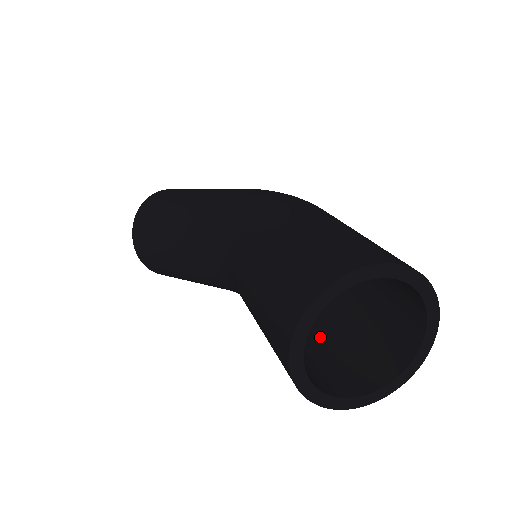
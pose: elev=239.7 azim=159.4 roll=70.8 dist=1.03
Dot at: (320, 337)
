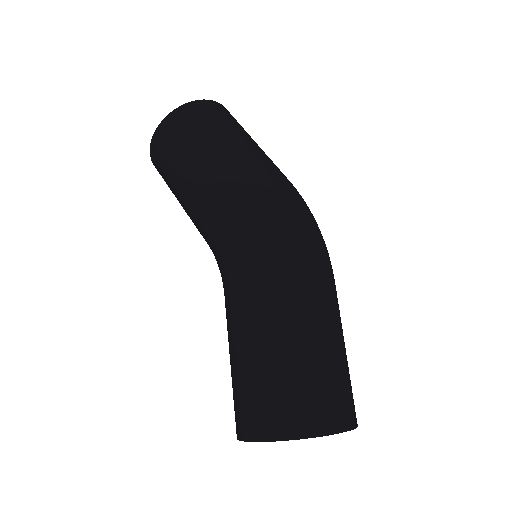
Dot at: occluded
